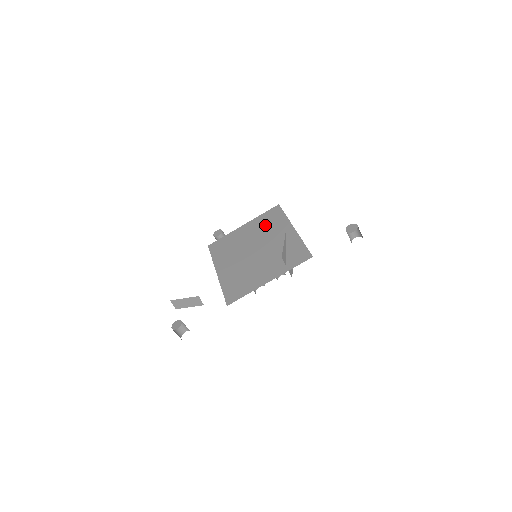
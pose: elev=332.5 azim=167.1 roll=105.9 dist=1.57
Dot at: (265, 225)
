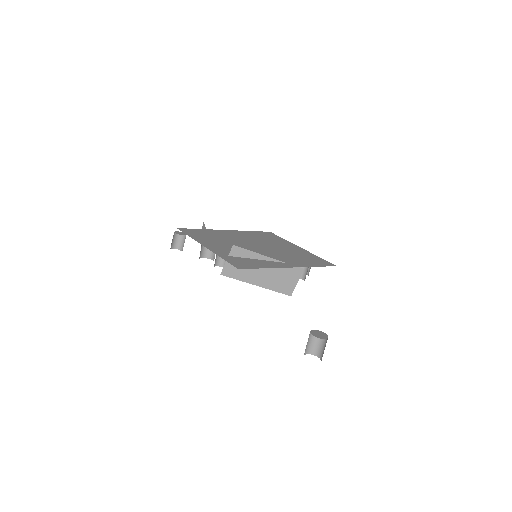
Dot at: (299, 255)
